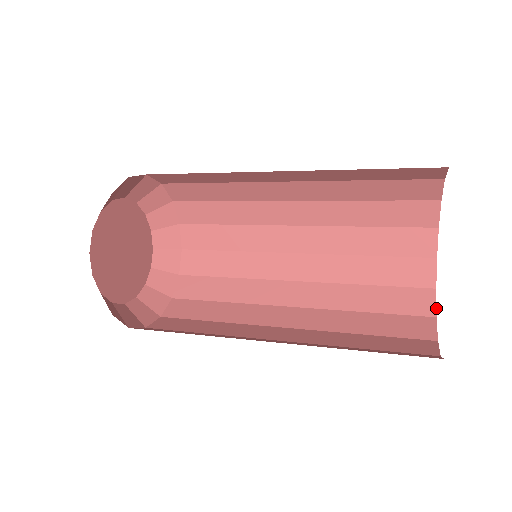
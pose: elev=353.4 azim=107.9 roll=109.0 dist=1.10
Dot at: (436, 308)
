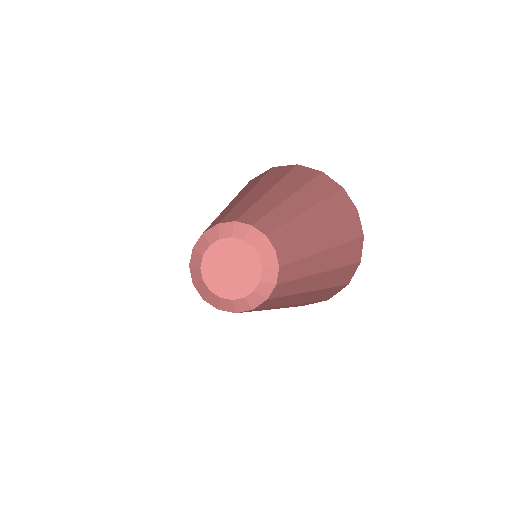
Dot at: occluded
